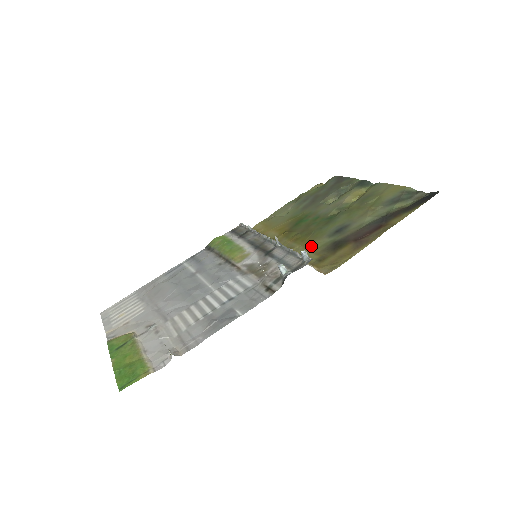
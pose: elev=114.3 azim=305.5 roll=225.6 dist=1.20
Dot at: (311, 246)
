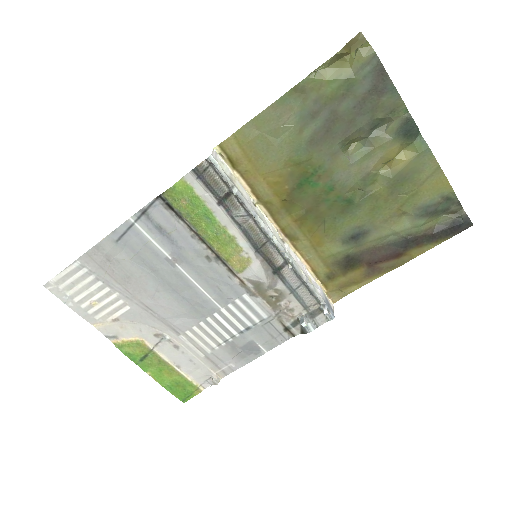
Dot at: (321, 249)
